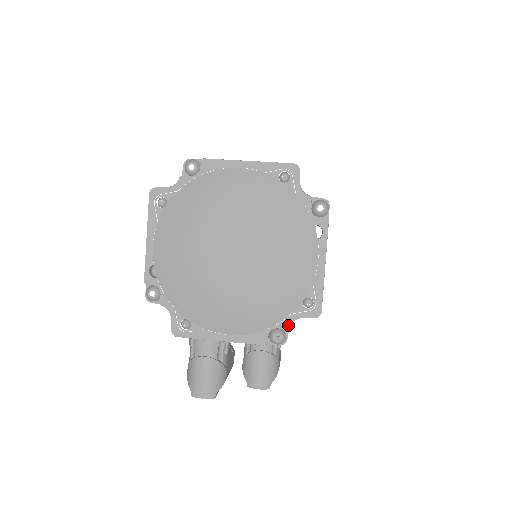
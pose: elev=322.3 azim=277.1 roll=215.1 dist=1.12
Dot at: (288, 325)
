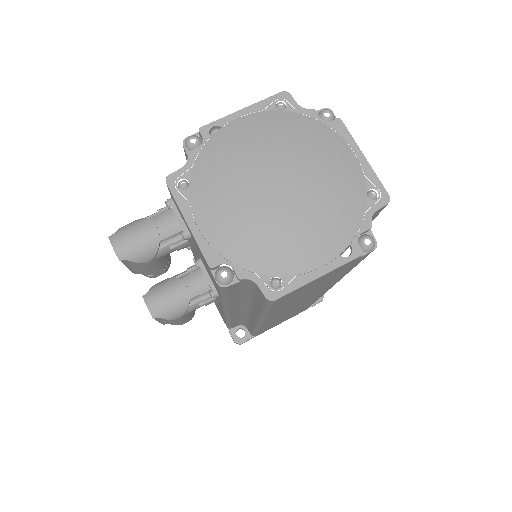
Dot at: (243, 277)
